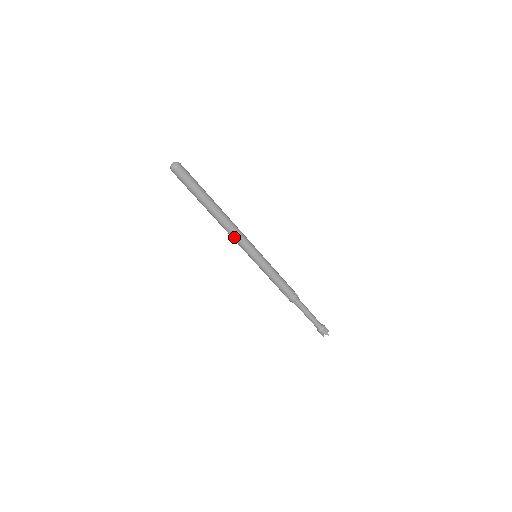
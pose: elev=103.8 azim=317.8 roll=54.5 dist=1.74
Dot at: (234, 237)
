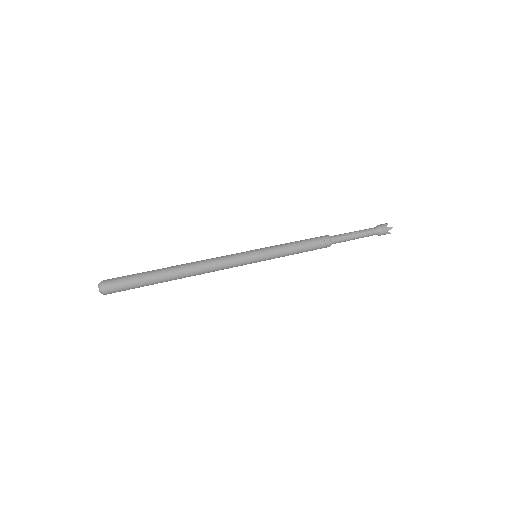
Dot at: (220, 269)
